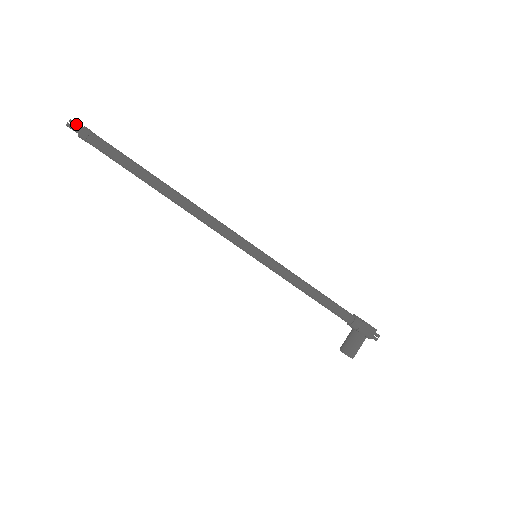
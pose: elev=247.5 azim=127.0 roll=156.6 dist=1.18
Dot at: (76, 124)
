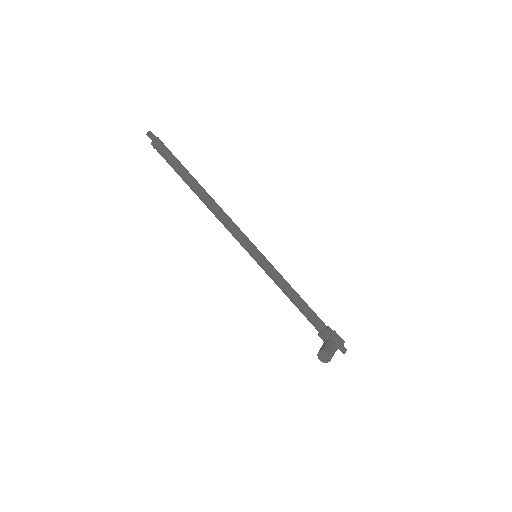
Dot at: (154, 135)
